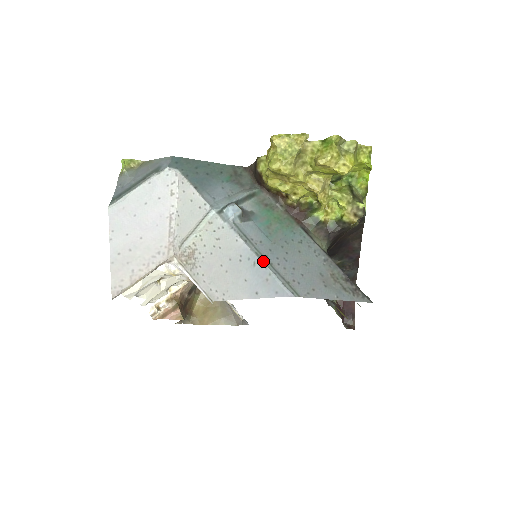
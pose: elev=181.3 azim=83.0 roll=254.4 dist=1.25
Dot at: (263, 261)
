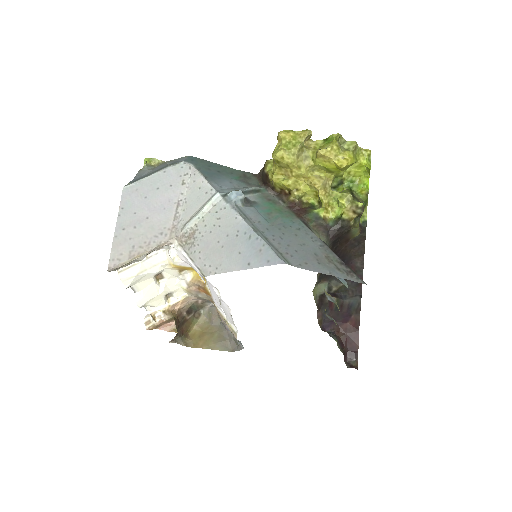
Dot at: (259, 234)
